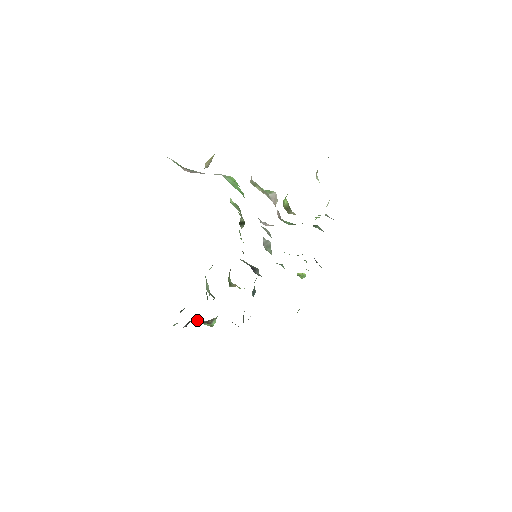
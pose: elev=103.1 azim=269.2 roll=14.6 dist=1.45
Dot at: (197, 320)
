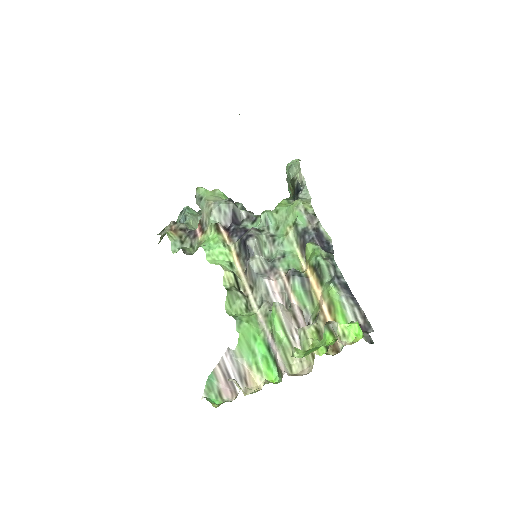
Dot at: occluded
